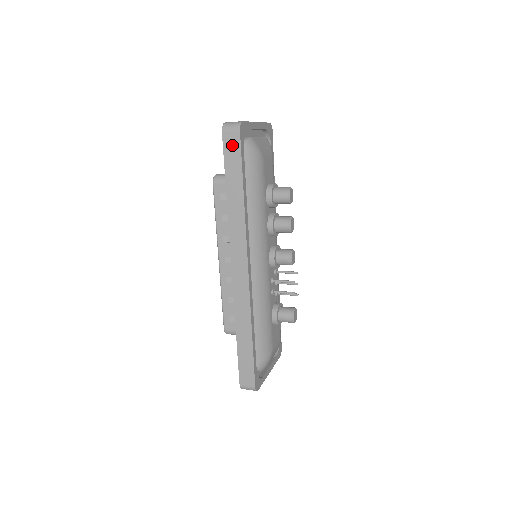
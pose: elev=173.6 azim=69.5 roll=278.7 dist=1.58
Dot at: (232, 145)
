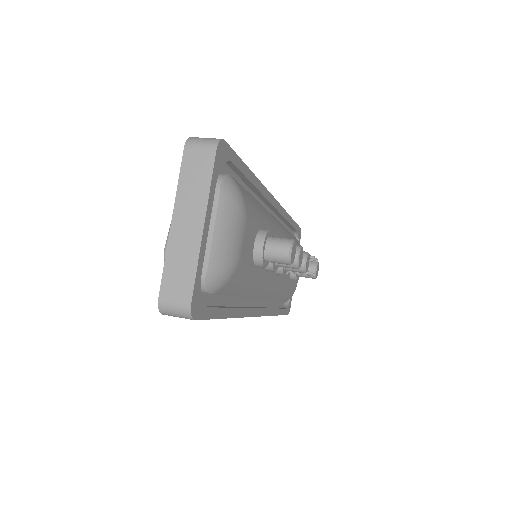
Dot at: occluded
